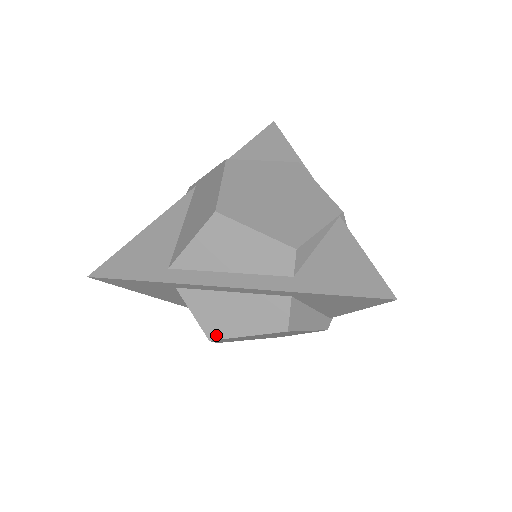
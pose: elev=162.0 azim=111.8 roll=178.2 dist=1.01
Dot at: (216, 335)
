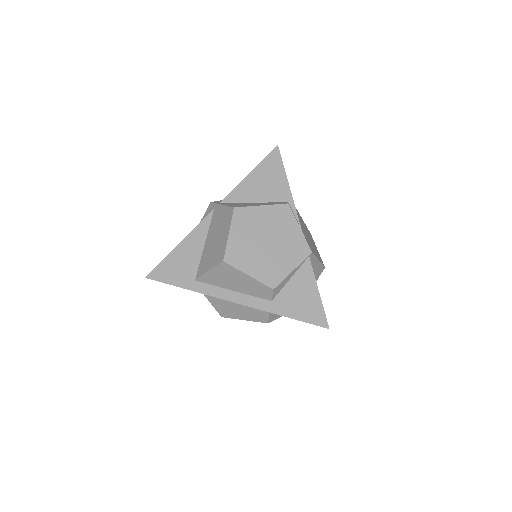
Dot at: (225, 316)
